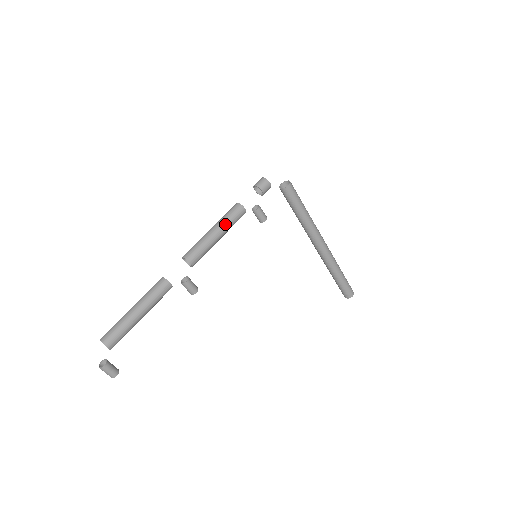
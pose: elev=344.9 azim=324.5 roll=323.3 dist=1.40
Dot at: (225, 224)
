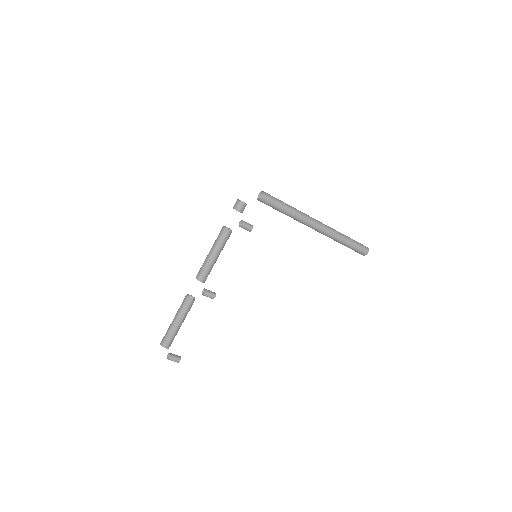
Dot at: (217, 247)
